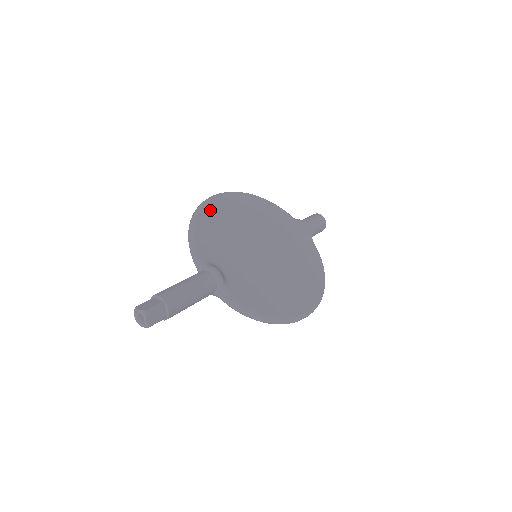
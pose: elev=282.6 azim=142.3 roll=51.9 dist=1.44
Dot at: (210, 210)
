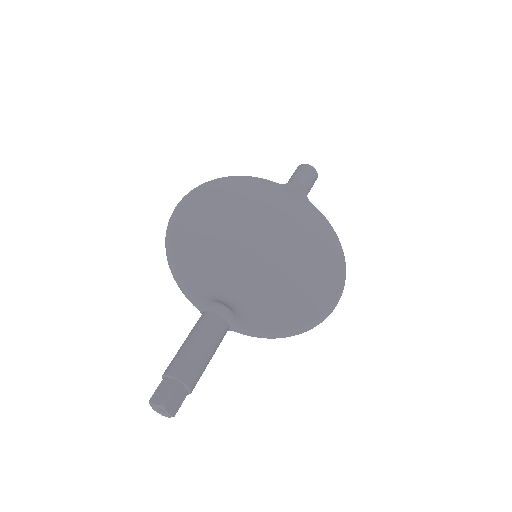
Dot at: (182, 226)
